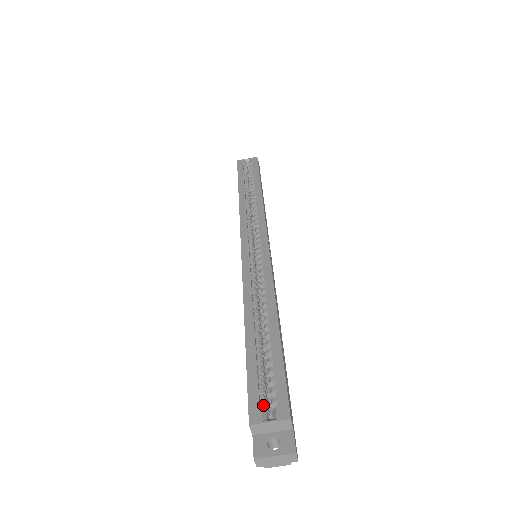
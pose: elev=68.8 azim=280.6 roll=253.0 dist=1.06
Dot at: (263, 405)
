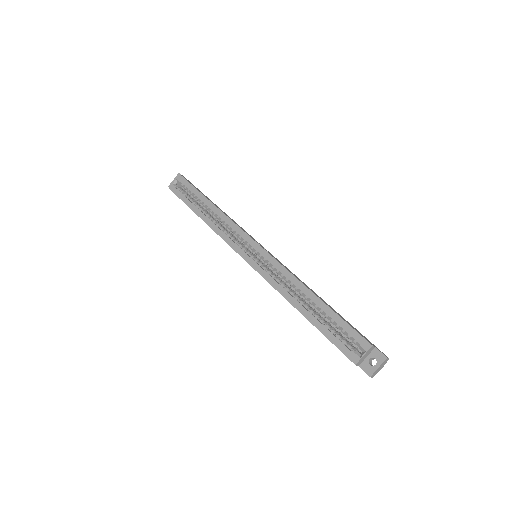
Dot at: (352, 349)
